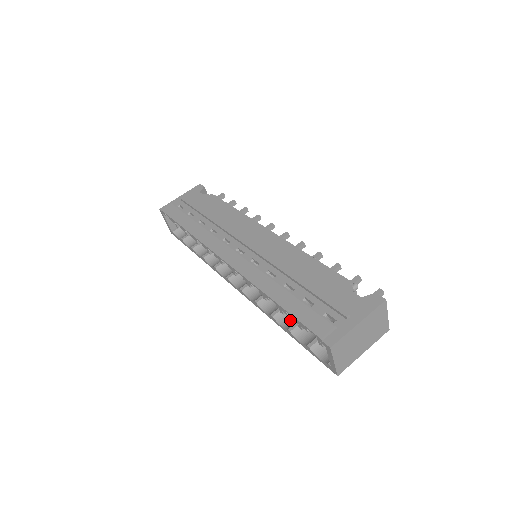
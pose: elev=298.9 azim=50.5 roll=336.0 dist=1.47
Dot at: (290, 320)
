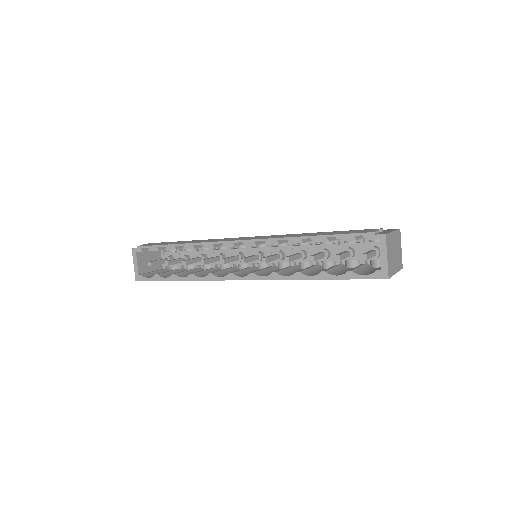
Dot at: (316, 274)
